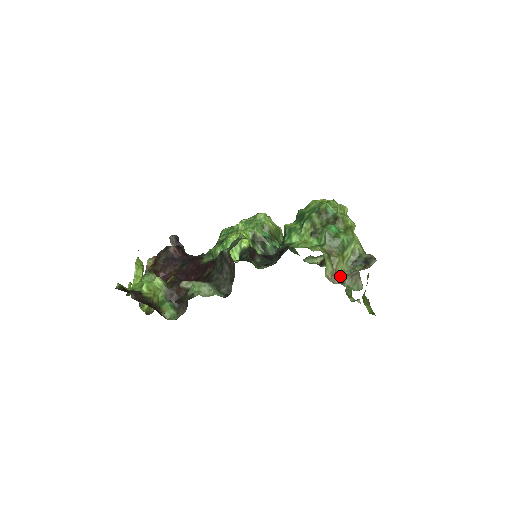
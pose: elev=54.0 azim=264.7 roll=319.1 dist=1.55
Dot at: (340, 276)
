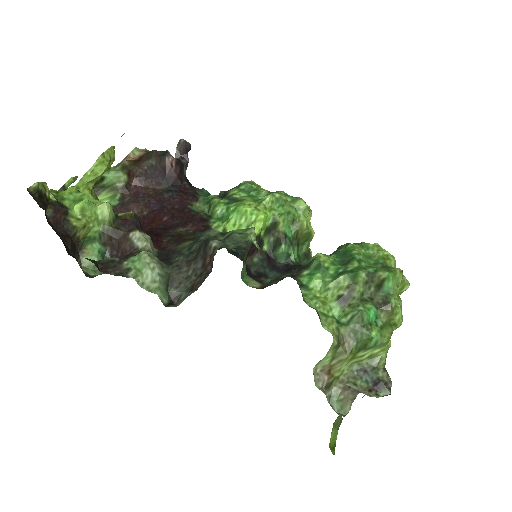
Dot at: (331, 377)
